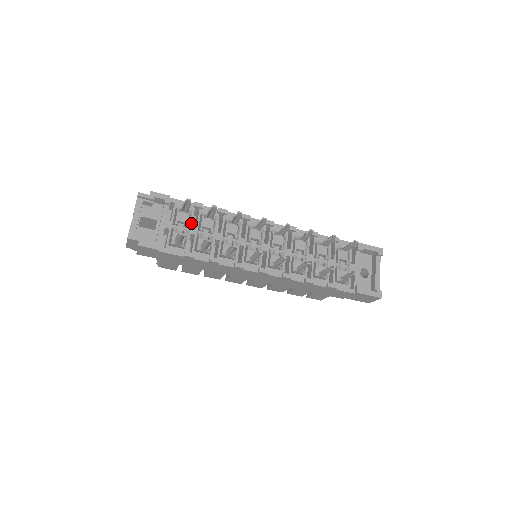
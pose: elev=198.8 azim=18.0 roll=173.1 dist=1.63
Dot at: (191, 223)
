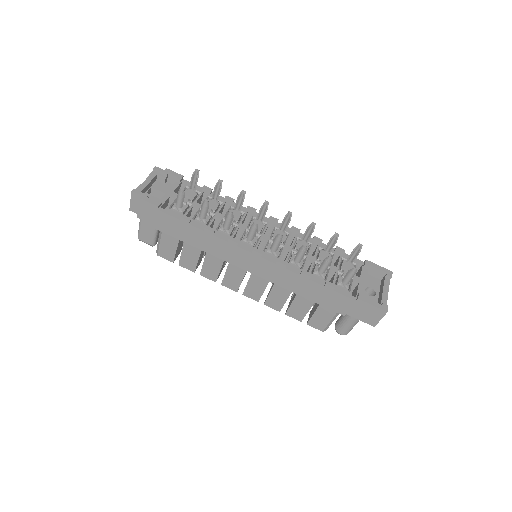
Dot at: (196, 200)
